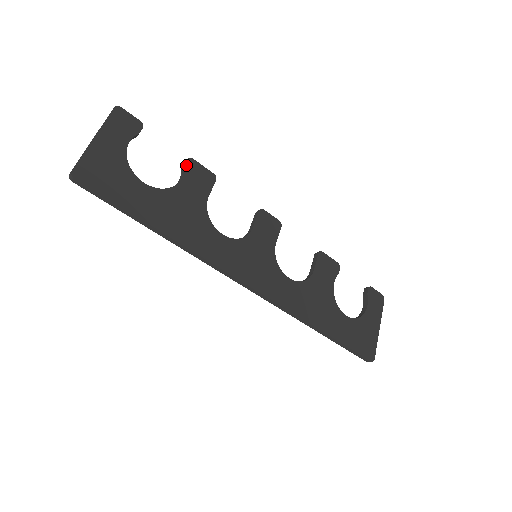
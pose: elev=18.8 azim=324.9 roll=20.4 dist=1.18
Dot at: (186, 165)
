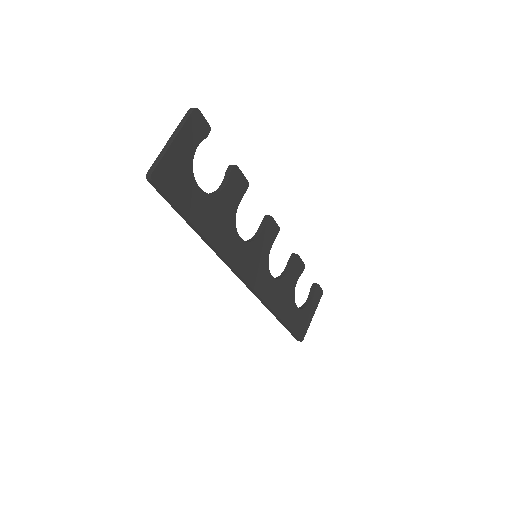
Dot at: (232, 172)
